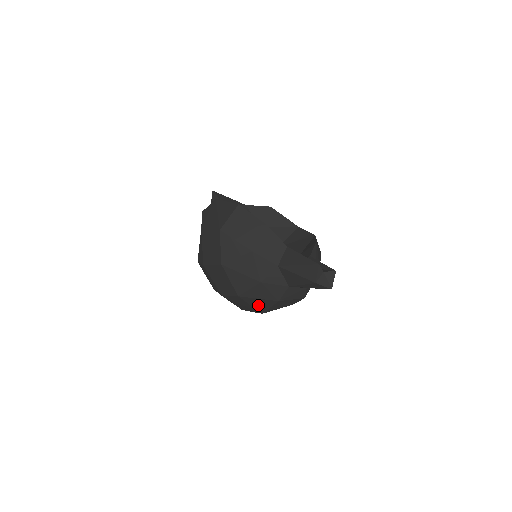
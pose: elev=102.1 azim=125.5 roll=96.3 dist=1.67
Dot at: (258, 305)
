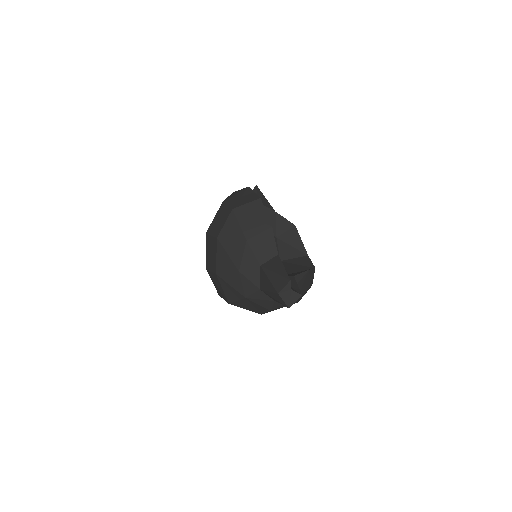
Dot at: (228, 292)
